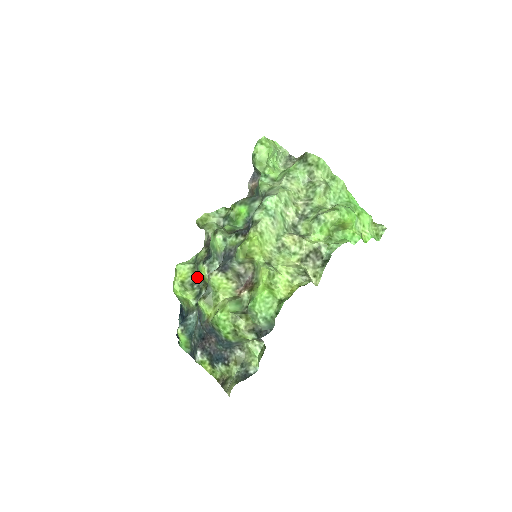
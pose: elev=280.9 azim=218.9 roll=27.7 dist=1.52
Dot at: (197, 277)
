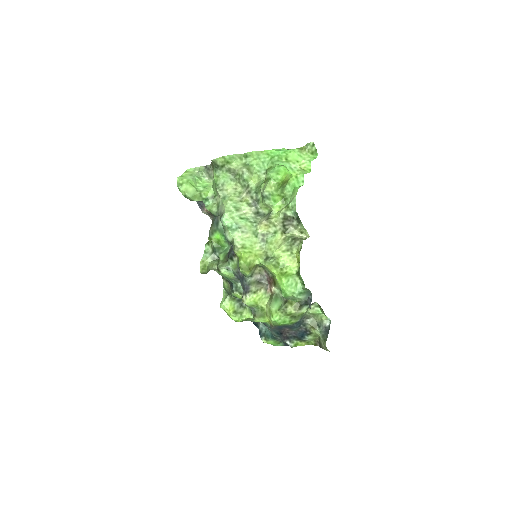
Dot at: (239, 299)
